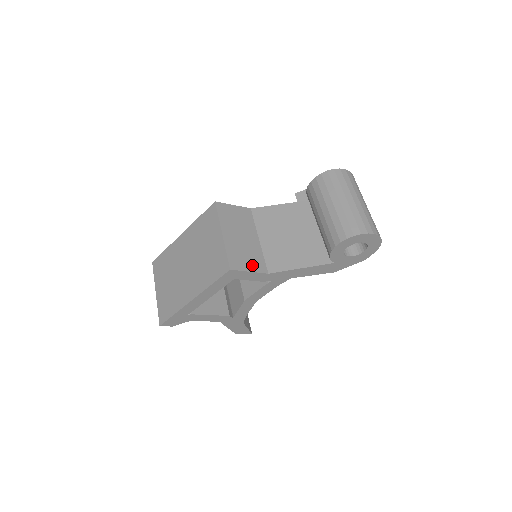
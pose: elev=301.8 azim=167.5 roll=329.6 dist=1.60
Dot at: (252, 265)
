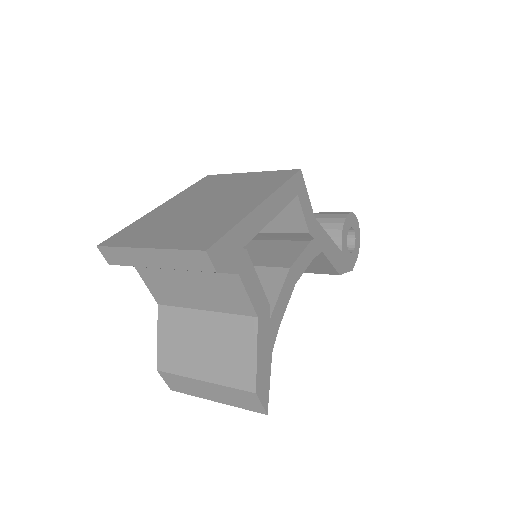
Dot at: occluded
